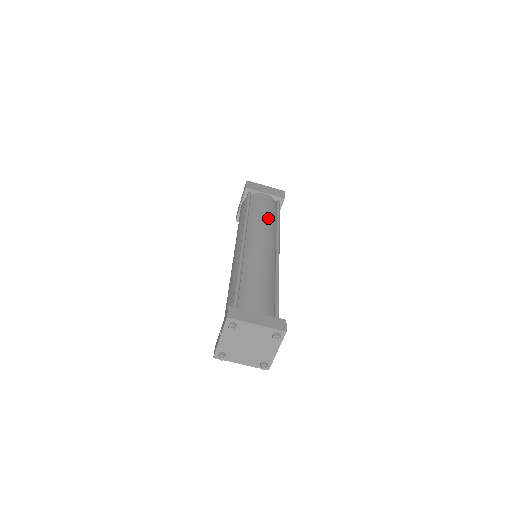
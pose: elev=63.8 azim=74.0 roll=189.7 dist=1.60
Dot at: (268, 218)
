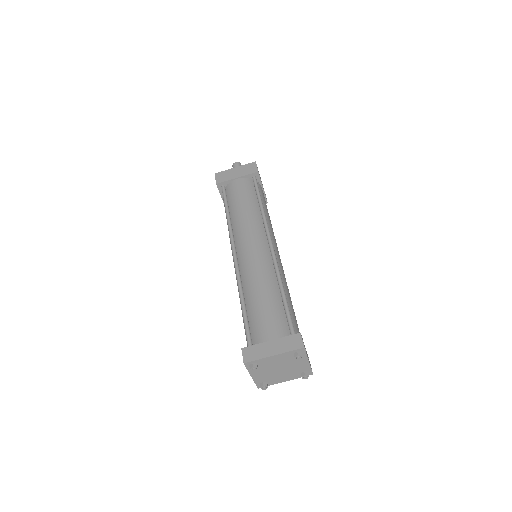
Dot at: (249, 209)
